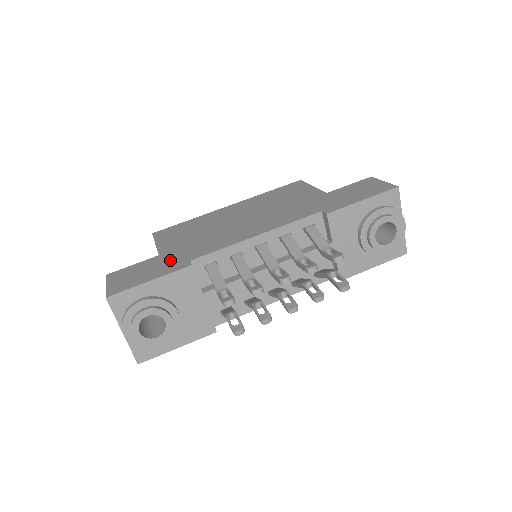
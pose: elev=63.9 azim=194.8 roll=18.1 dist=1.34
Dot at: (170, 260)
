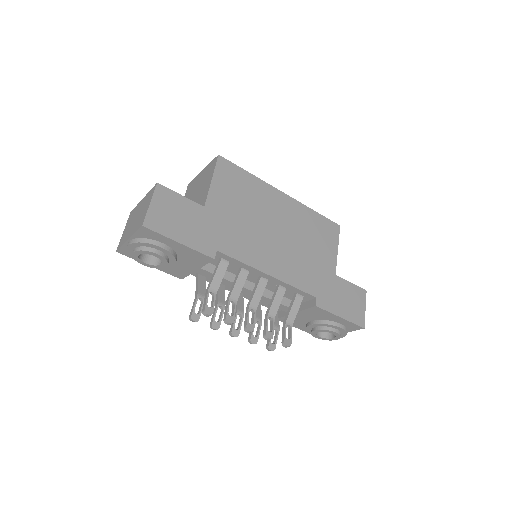
Dot at: (207, 229)
